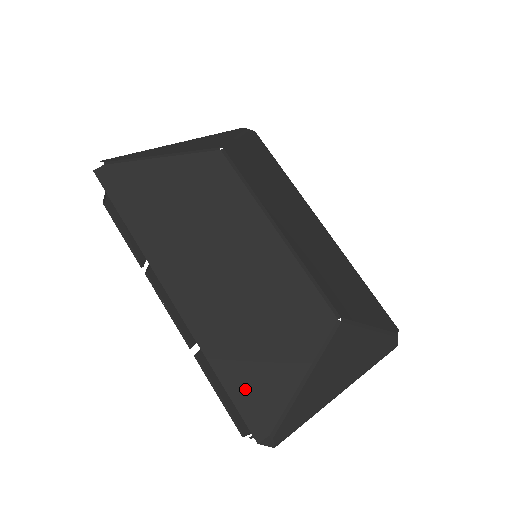
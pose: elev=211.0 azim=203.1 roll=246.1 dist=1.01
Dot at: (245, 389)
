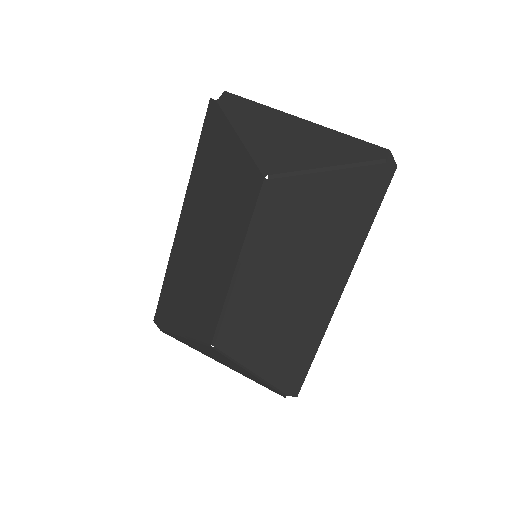
Dot at: (166, 300)
